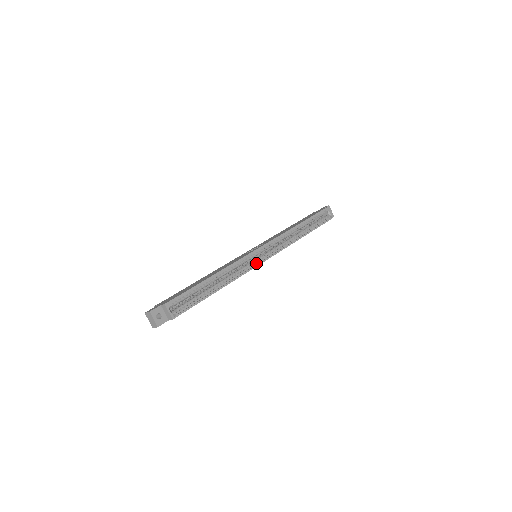
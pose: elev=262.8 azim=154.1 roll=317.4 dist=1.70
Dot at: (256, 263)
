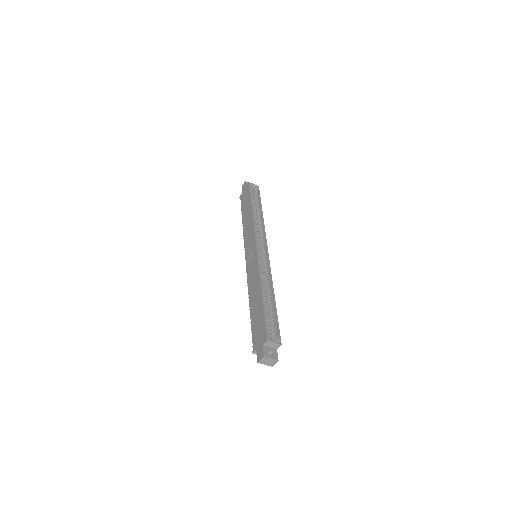
Dot at: (266, 259)
